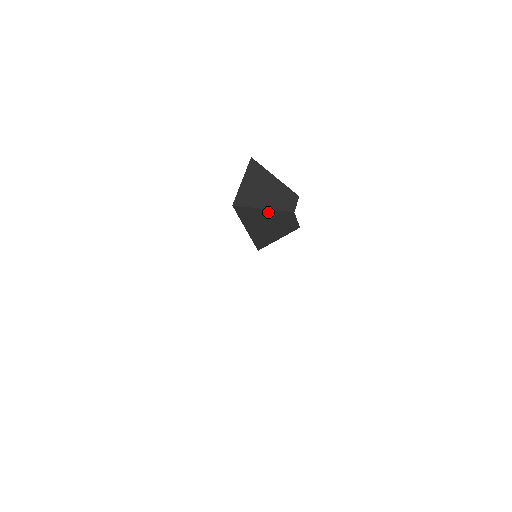
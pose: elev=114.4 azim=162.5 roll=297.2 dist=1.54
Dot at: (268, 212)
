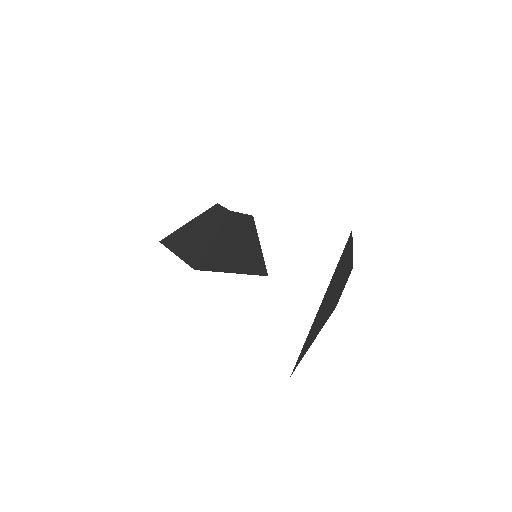
Dot at: (219, 237)
